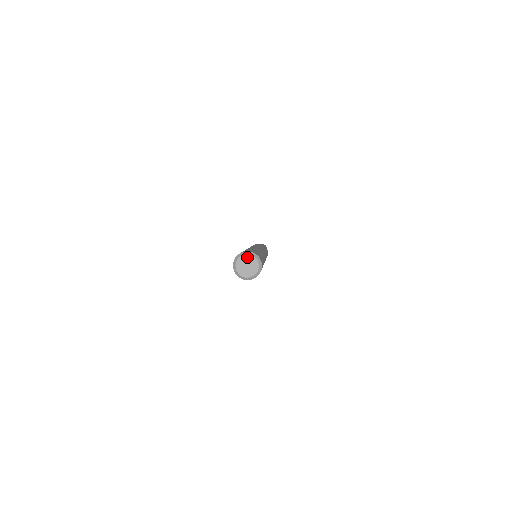
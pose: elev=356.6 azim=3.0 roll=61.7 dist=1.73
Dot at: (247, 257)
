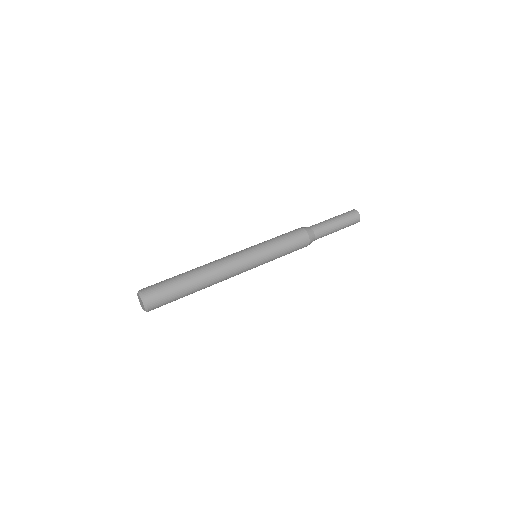
Dot at: (138, 295)
